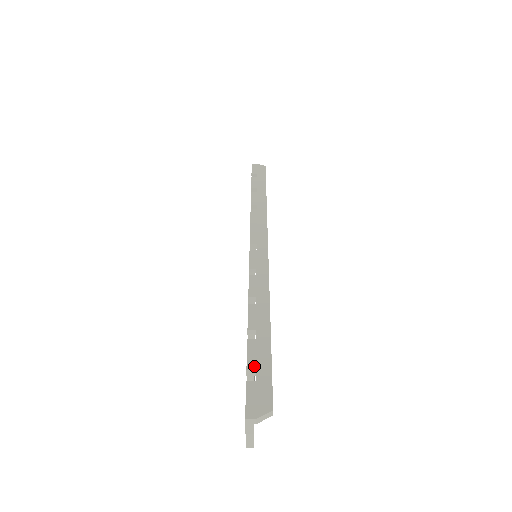
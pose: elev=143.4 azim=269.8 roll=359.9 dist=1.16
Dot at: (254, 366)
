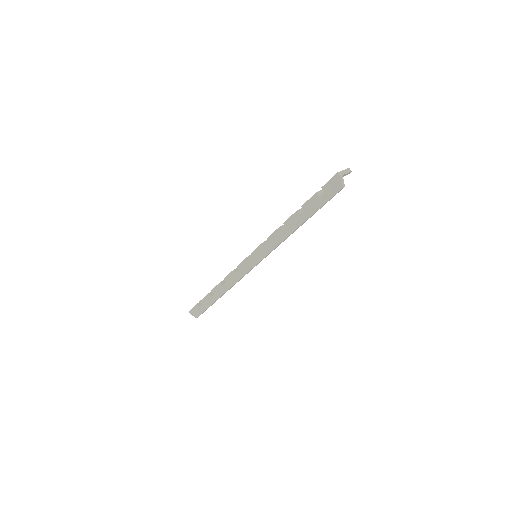
Dot at: (202, 303)
